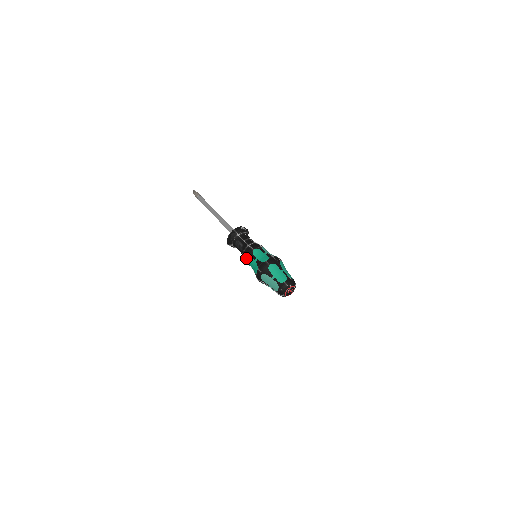
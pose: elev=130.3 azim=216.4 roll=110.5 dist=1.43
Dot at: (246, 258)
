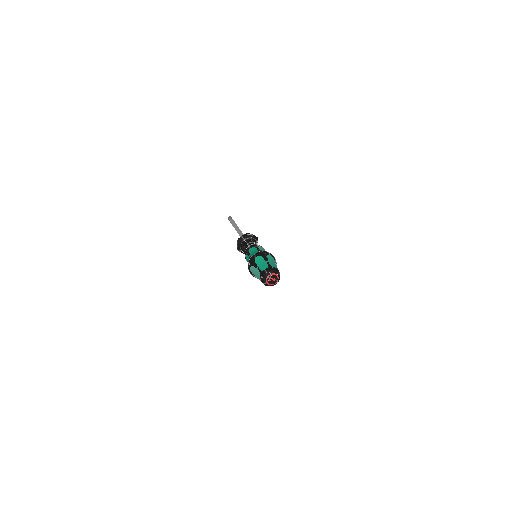
Dot at: (245, 257)
